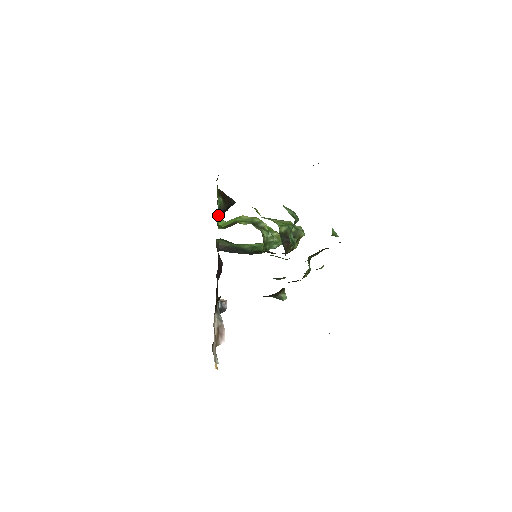
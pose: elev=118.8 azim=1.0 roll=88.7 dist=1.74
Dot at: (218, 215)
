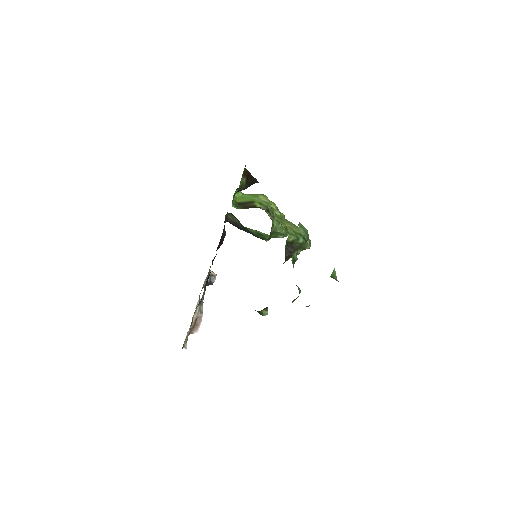
Dot at: occluded
